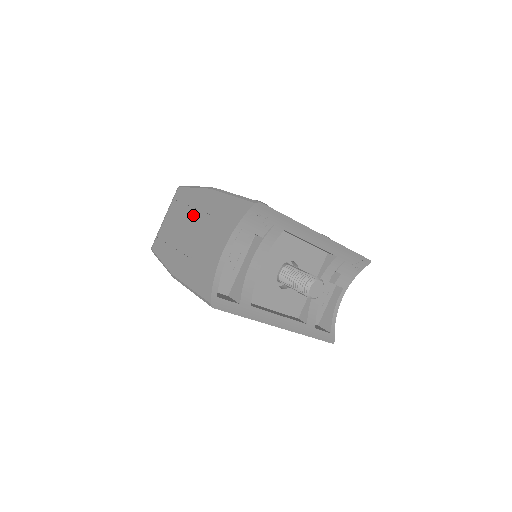
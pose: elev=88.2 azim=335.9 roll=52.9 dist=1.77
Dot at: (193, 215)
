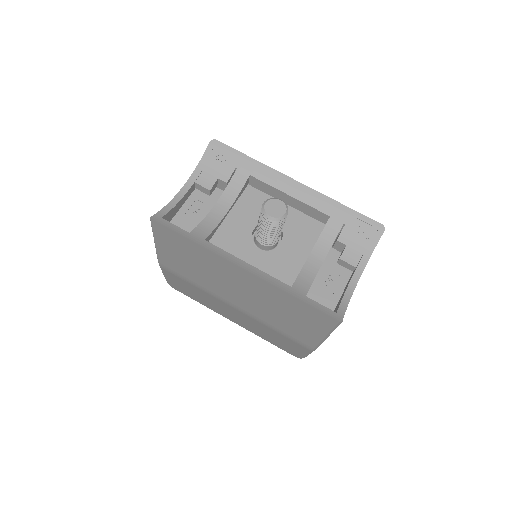
Dot at: occluded
